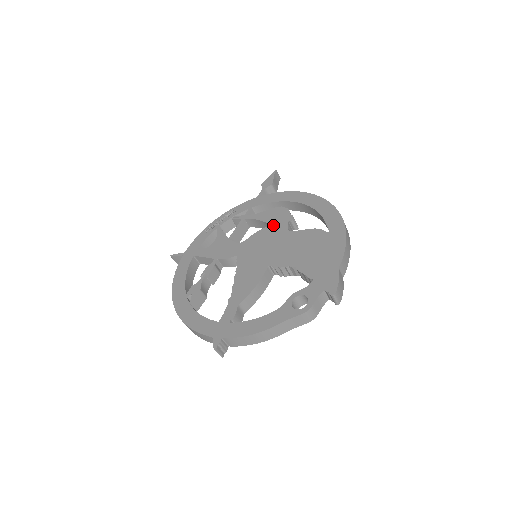
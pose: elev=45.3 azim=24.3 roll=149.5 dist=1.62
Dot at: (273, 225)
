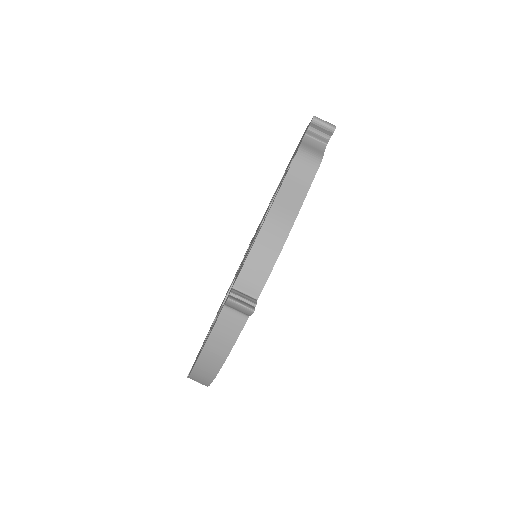
Dot at: (257, 229)
